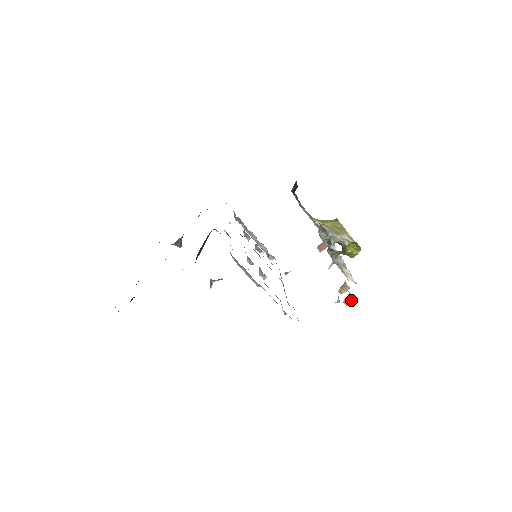
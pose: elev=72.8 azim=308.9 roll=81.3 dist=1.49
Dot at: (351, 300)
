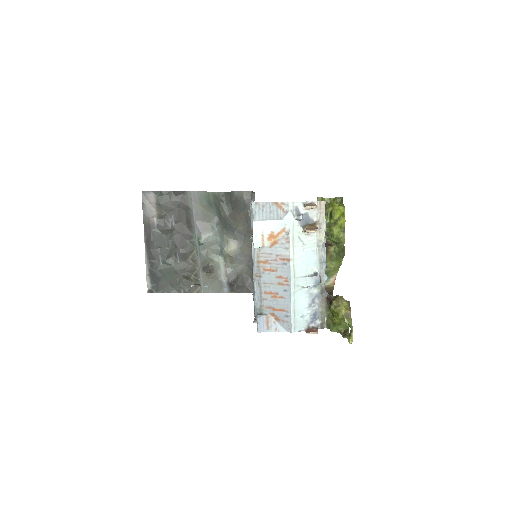
Dot at: (313, 206)
